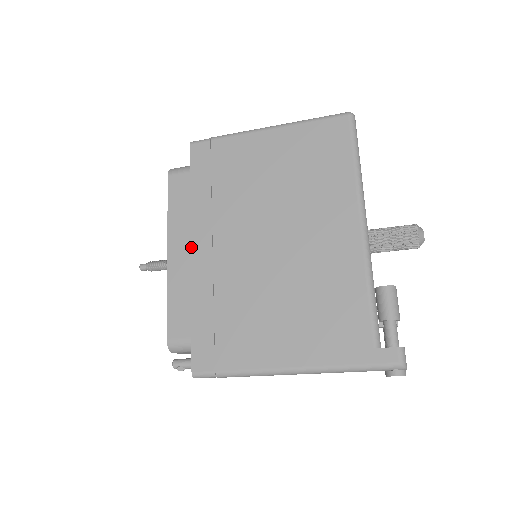
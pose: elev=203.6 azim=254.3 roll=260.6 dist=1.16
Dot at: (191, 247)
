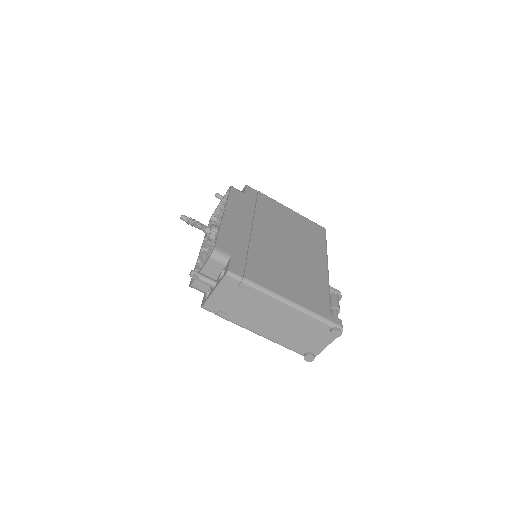
Dot at: (239, 220)
